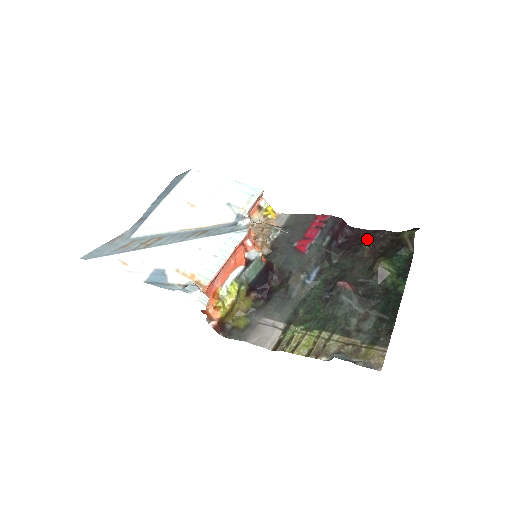
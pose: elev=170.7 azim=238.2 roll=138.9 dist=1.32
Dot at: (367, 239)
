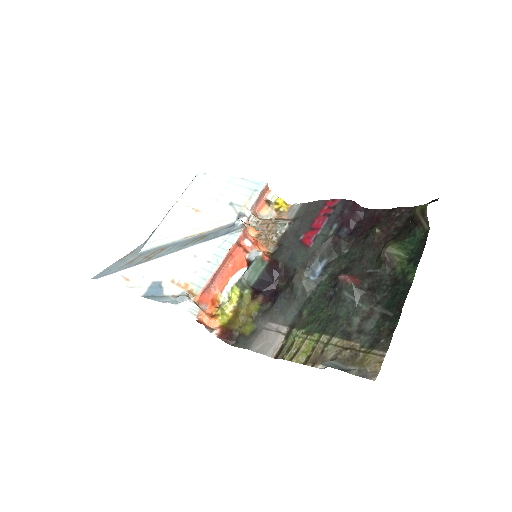
Dot at: (381, 220)
